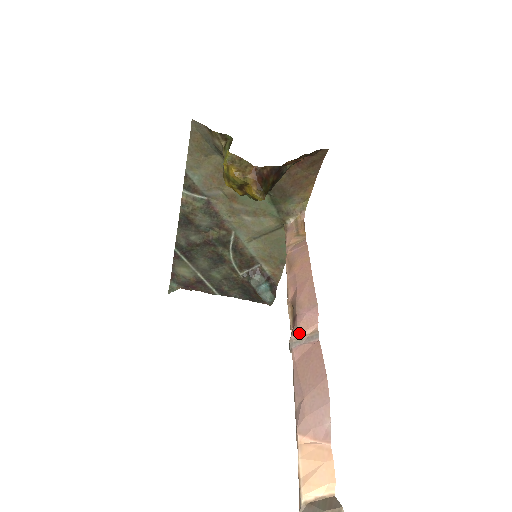
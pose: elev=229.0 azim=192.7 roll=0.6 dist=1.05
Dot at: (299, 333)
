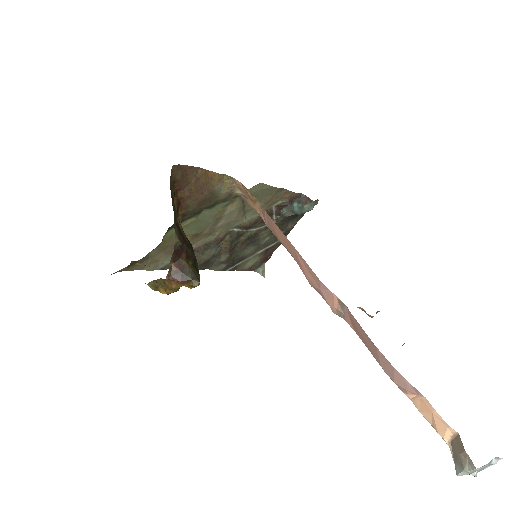
Dot at: (333, 309)
